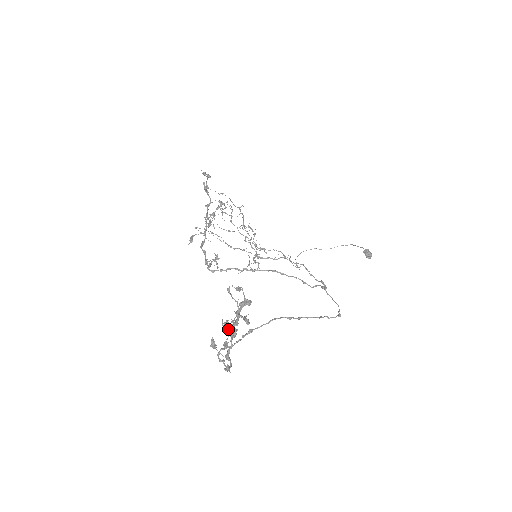
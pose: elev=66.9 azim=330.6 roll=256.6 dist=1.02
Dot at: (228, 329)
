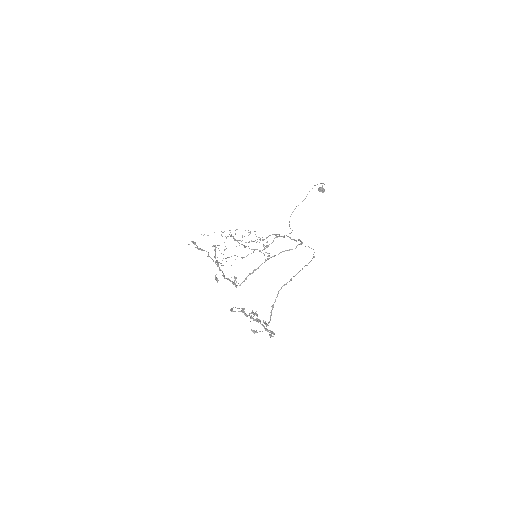
Dot at: occluded
